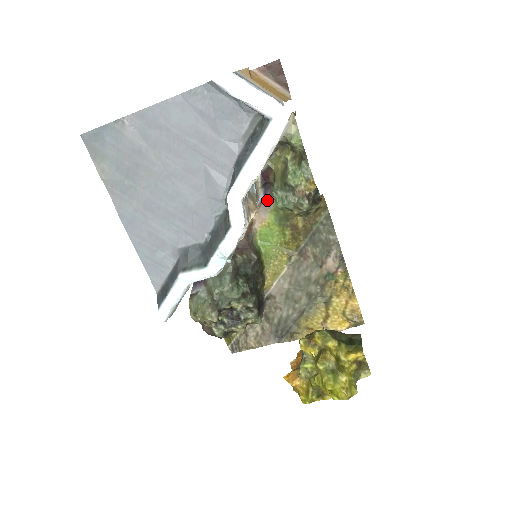
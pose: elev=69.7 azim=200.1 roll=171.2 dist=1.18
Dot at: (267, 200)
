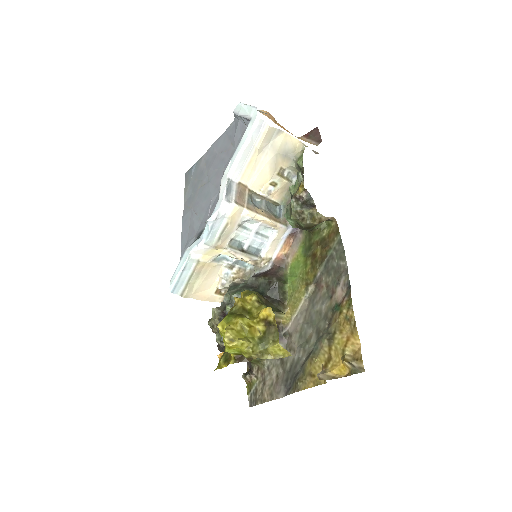
Dot at: (298, 233)
